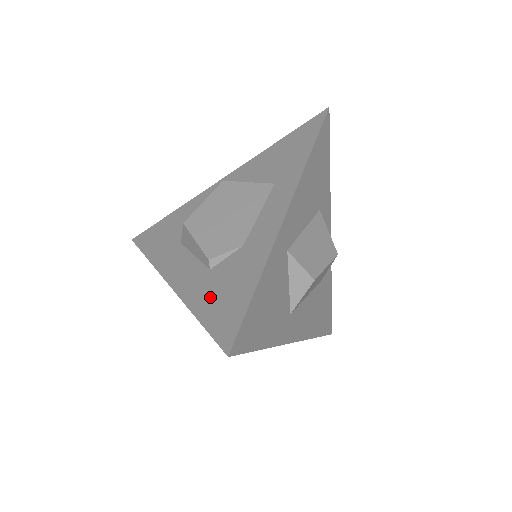
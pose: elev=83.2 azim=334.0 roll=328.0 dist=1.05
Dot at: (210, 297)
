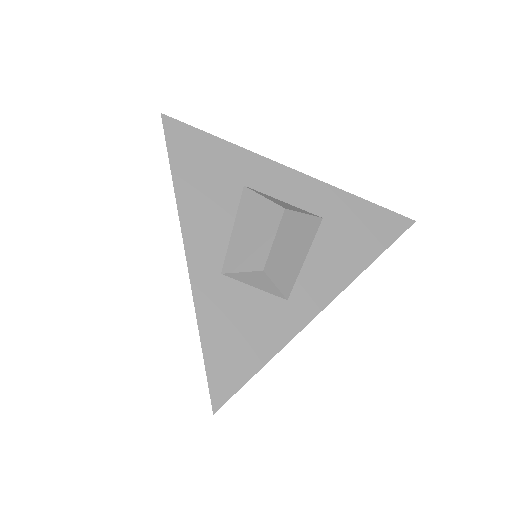
Dot at: occluded
